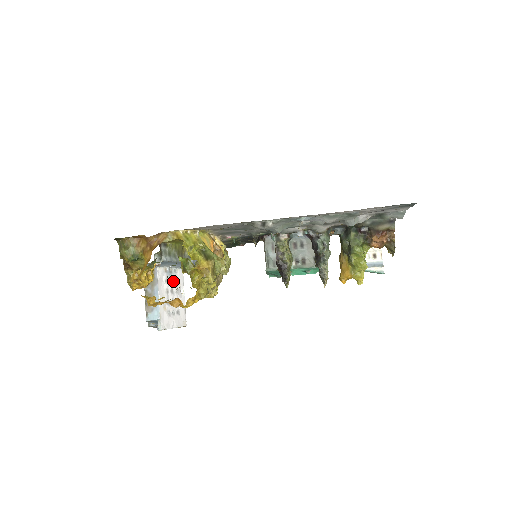
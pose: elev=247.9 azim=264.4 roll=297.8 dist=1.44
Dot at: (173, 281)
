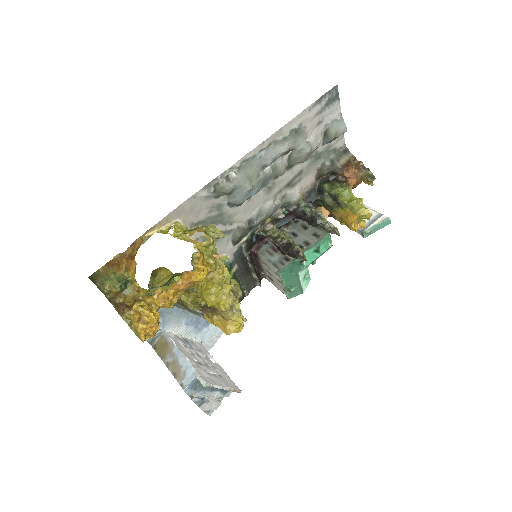
Dot at: (194, 349)
